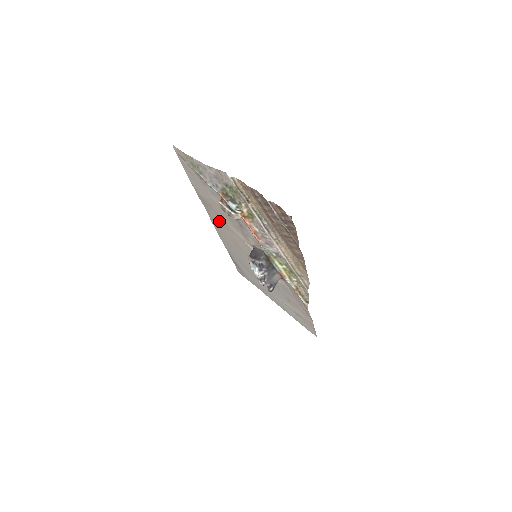
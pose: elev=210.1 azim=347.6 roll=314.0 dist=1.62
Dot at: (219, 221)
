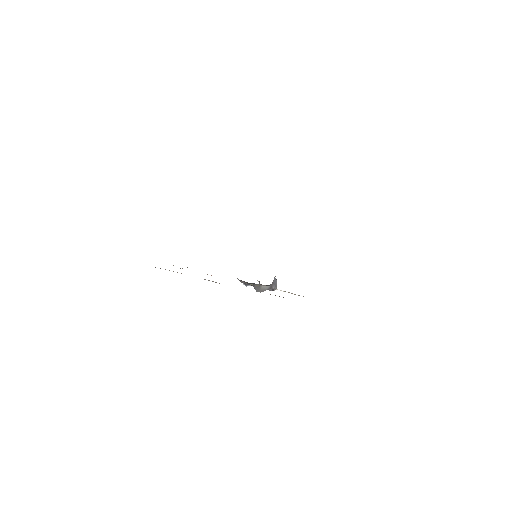
Dot at: occluded
